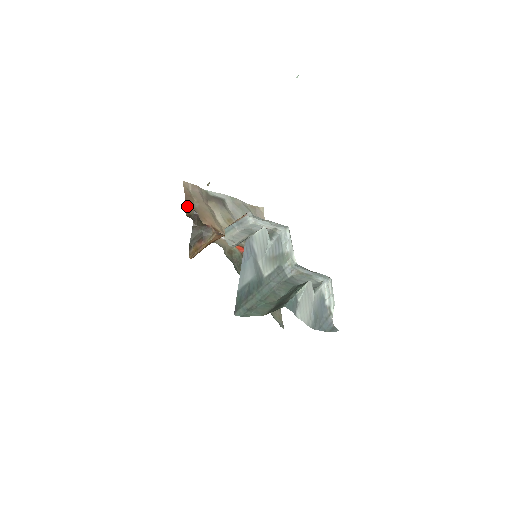
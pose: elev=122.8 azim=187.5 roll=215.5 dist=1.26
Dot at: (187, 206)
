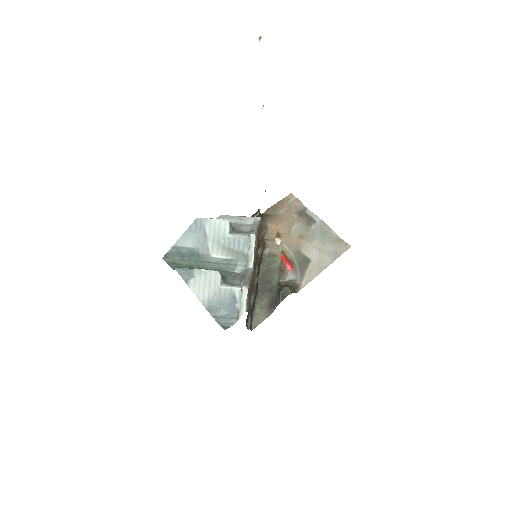
Dot at: (271, 208)
